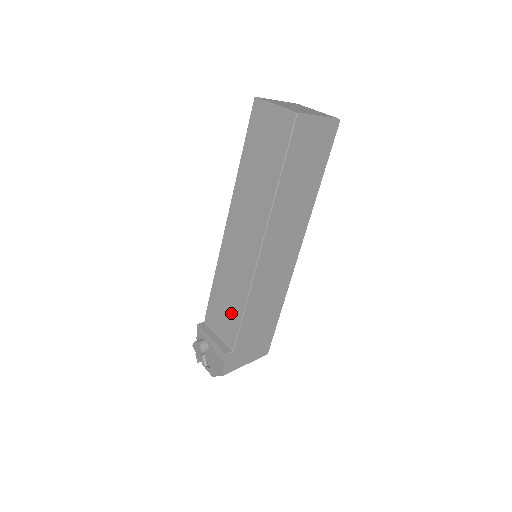
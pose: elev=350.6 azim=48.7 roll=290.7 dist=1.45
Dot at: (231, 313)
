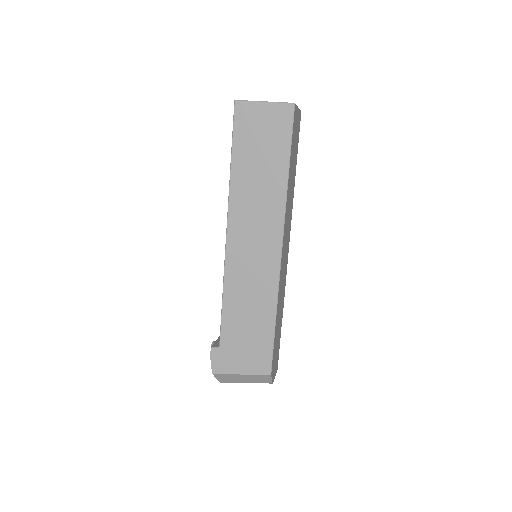
Dot at: occluded
